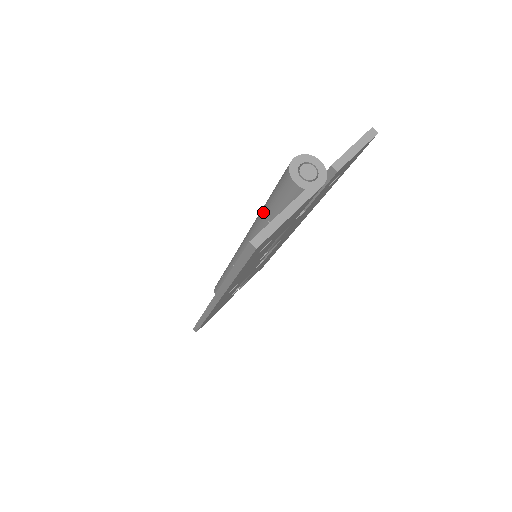
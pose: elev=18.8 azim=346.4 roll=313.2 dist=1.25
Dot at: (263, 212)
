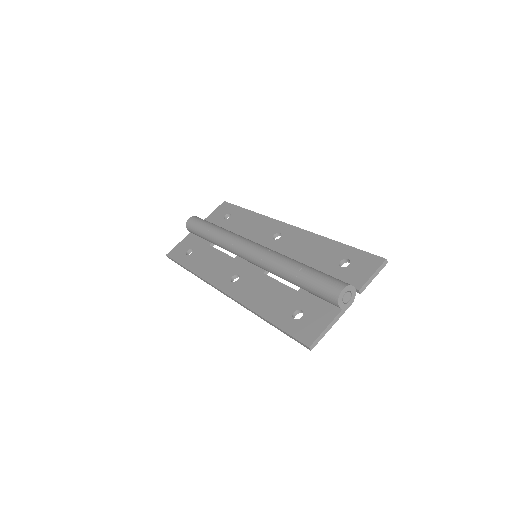
Dot at: (295, 278)
